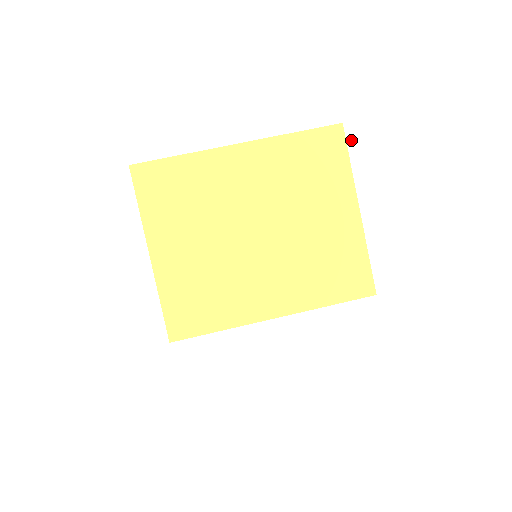
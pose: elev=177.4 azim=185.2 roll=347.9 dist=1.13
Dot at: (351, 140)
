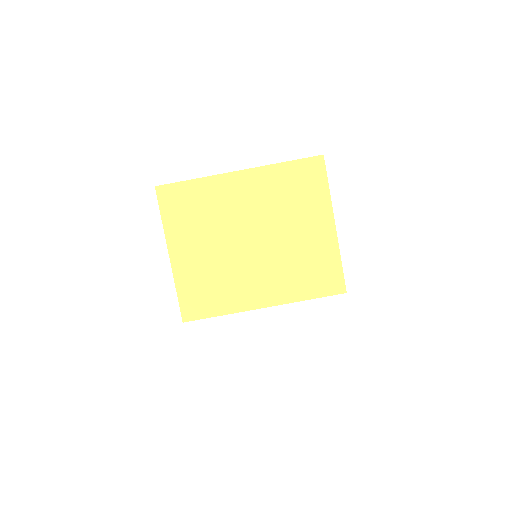
Dot at: (330, 168)
